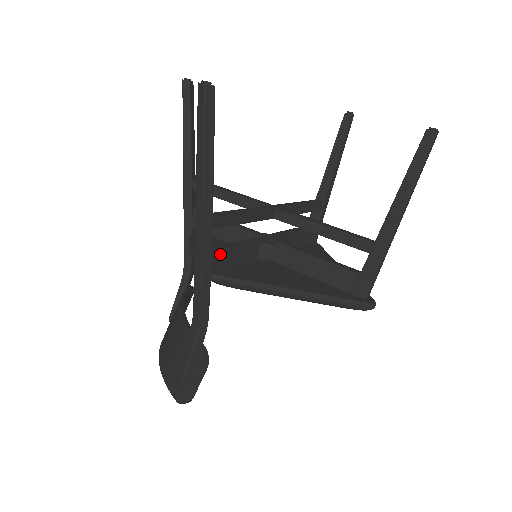
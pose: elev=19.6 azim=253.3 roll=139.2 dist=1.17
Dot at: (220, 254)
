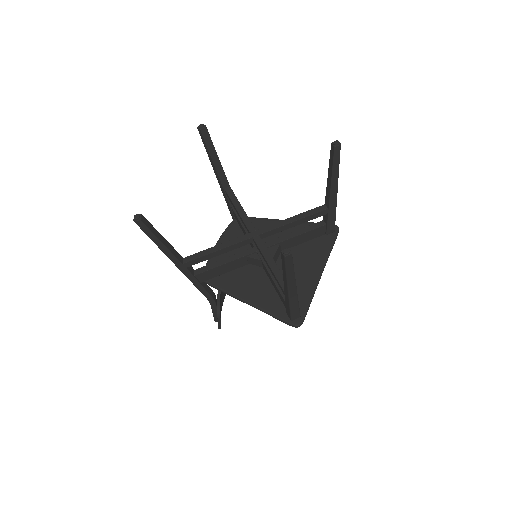
Dot at: (204, 273)
